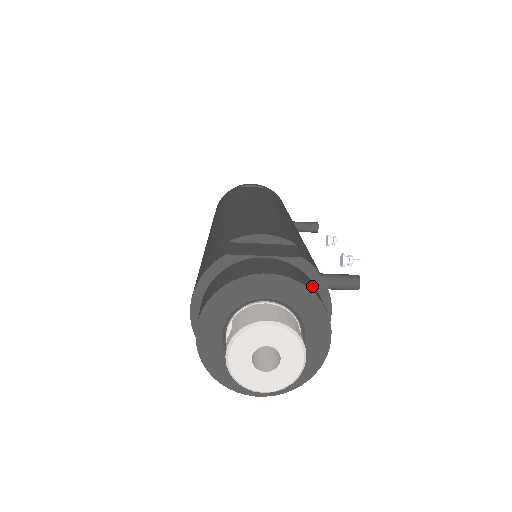
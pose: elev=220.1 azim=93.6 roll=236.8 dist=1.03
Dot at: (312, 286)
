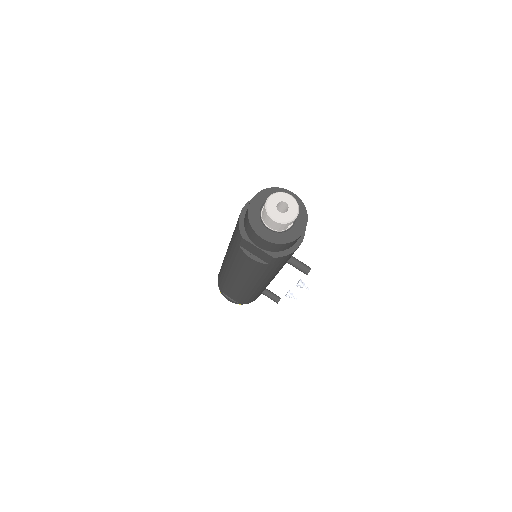
Dot at: occluded
